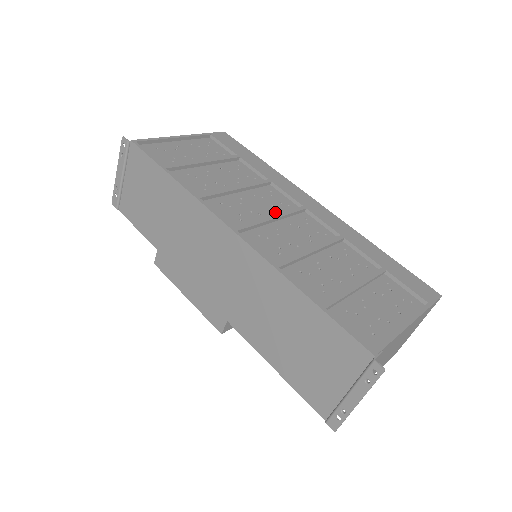
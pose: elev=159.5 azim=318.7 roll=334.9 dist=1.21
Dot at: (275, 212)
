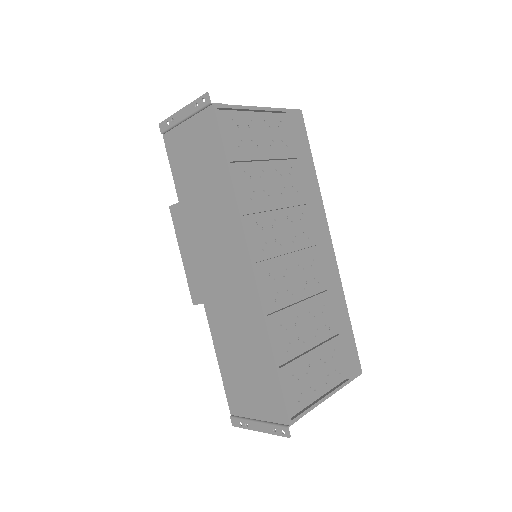
Dot at: (294, 245)
